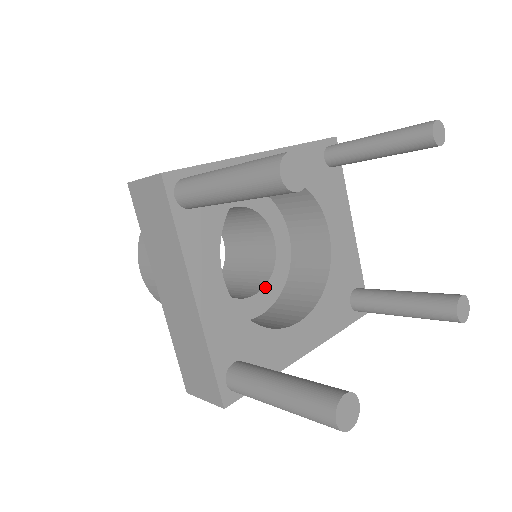
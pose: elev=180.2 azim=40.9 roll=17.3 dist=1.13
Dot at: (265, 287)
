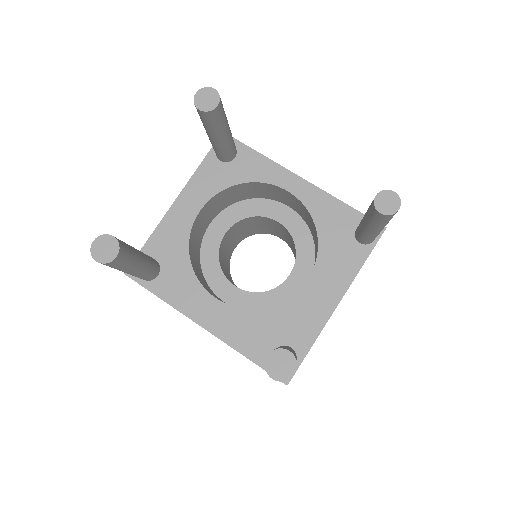
Dot at: (250, 293)
